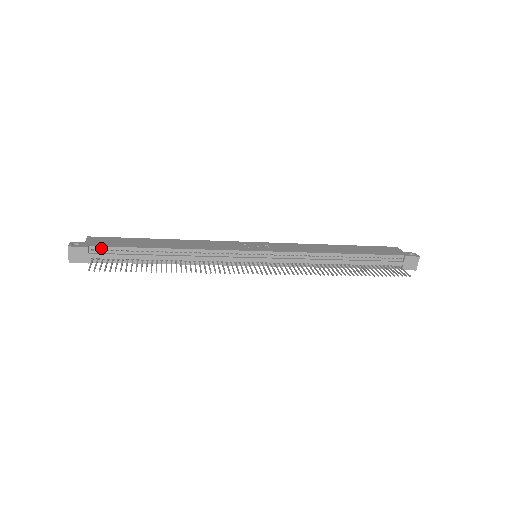
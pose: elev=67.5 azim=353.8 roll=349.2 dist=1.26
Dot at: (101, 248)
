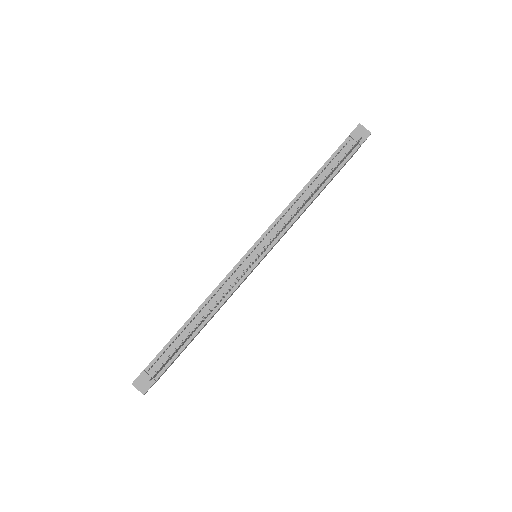
Dot at: (152, 363)
